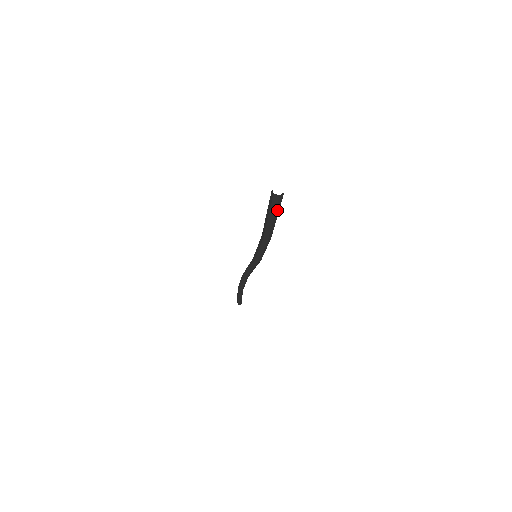
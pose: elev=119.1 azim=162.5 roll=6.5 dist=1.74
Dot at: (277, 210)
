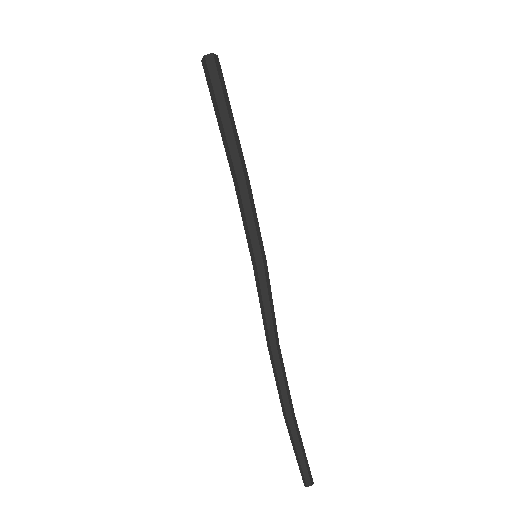
Dot at: (219, 96)
